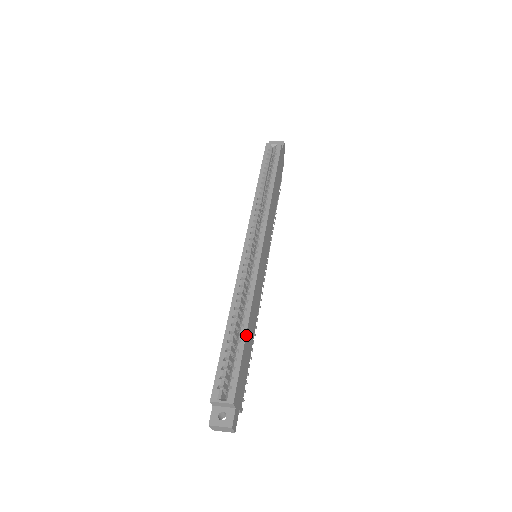
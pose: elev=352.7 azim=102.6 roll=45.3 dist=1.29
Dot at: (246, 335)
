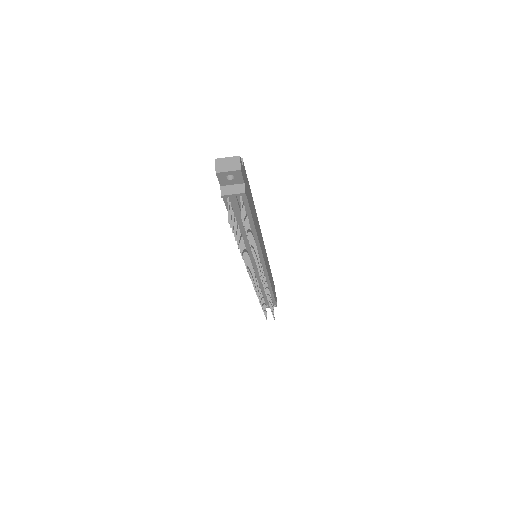
Dot at: (252, 197)
